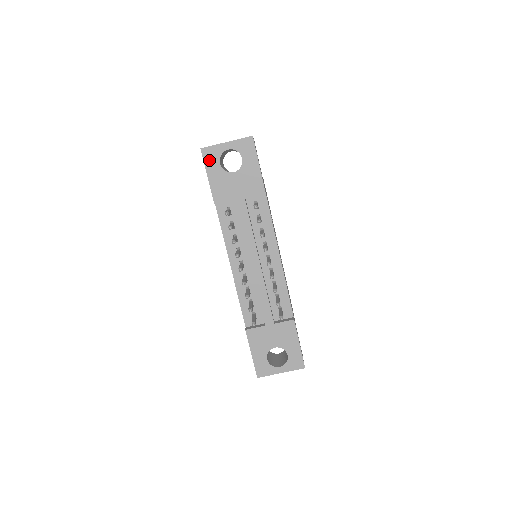
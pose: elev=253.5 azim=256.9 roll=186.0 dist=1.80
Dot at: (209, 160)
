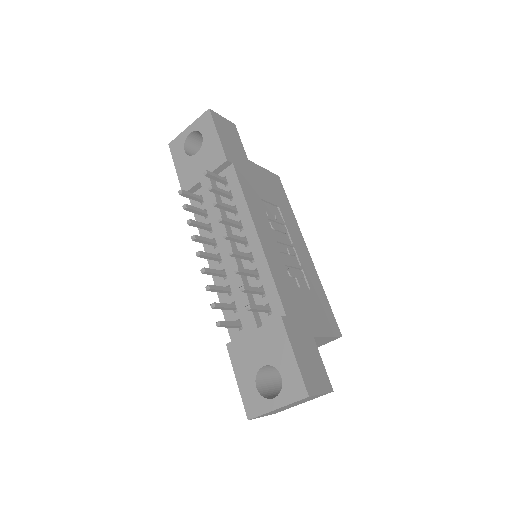
Dot at: (176, 152)
